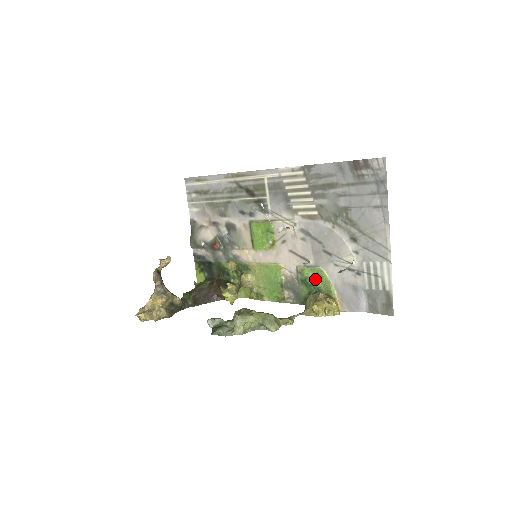
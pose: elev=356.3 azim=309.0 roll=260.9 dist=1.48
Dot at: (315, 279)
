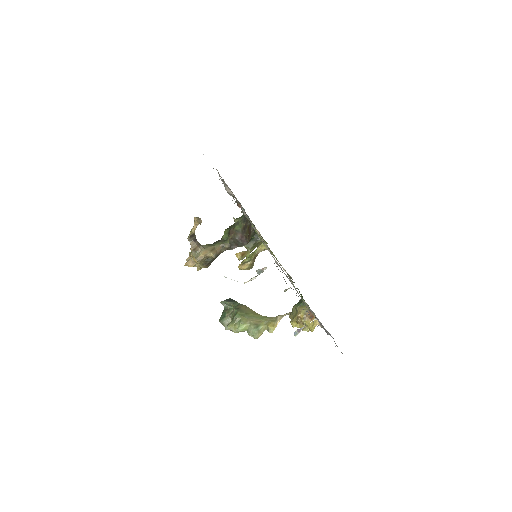
Dot at: occluded
